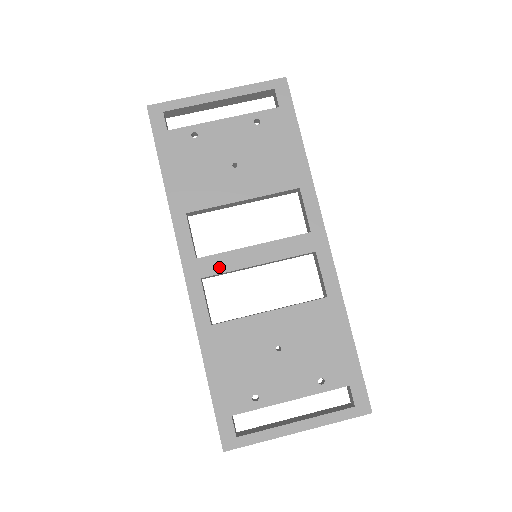
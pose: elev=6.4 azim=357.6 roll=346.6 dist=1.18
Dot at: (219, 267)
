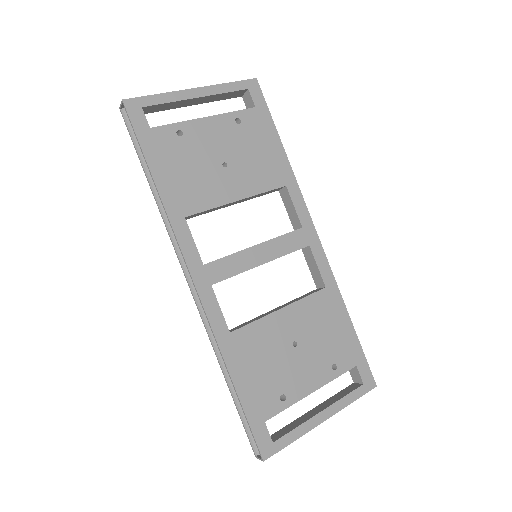
Dot at: (227, 271)
